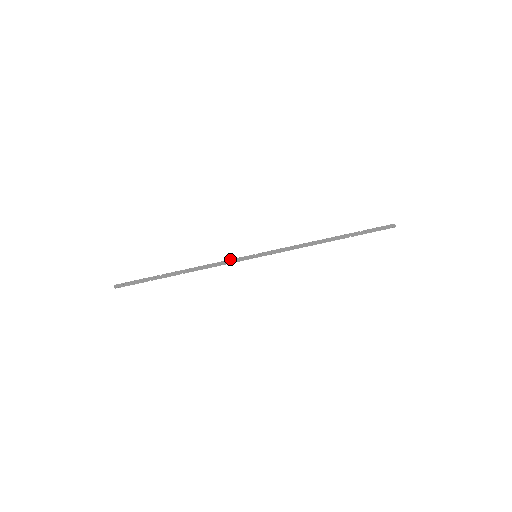
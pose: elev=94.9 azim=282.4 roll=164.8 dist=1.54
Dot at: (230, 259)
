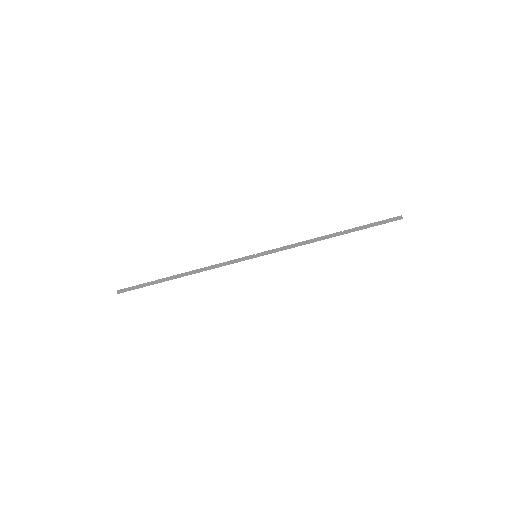
Dot at: (230, 260)
